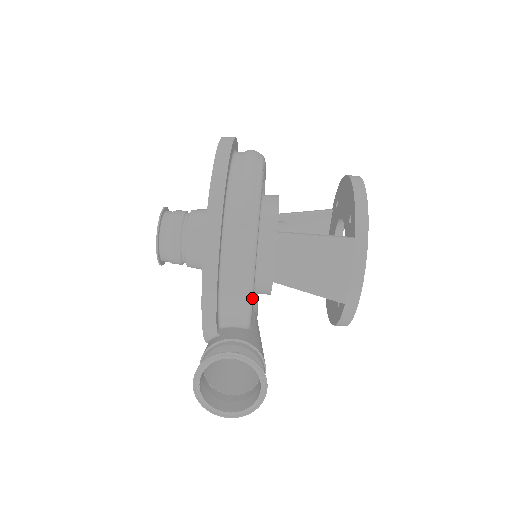
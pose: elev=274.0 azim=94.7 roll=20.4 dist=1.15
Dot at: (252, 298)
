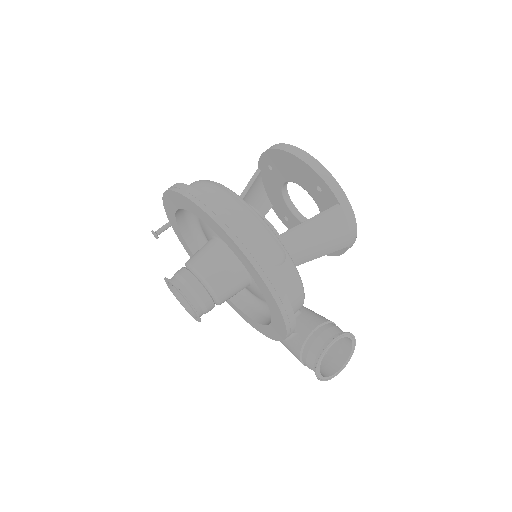
Dot at: (304, 296)
